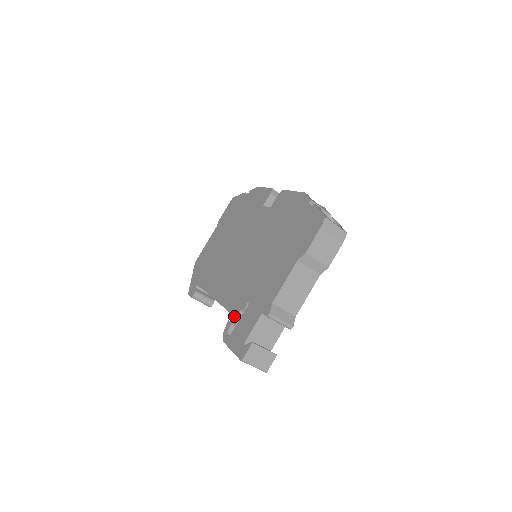
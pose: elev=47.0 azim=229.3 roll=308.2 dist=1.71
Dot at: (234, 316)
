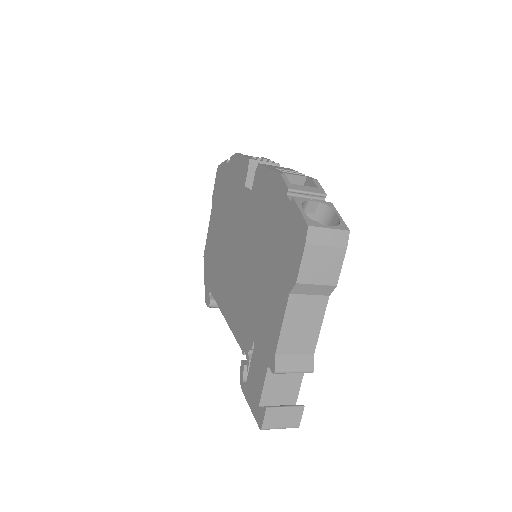
Dot at: occluded
